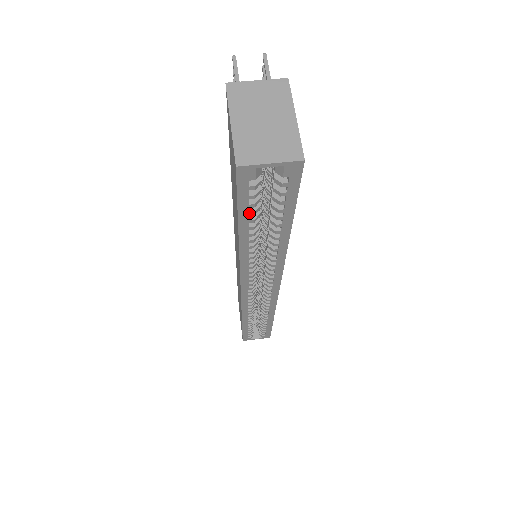
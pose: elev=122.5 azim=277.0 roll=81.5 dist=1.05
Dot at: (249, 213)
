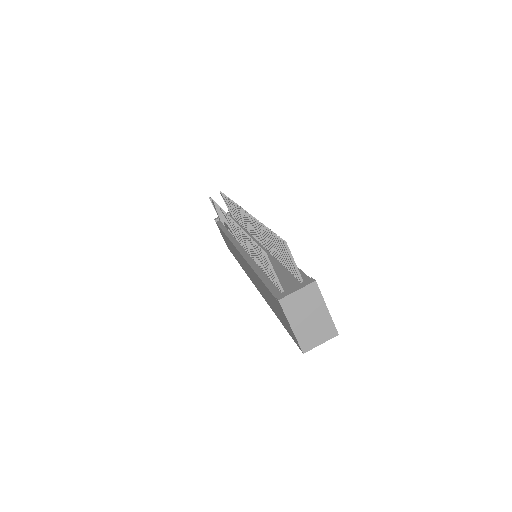
Dot at: occluded
